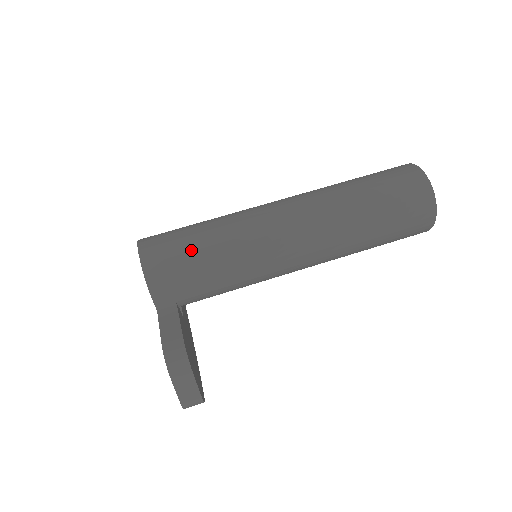
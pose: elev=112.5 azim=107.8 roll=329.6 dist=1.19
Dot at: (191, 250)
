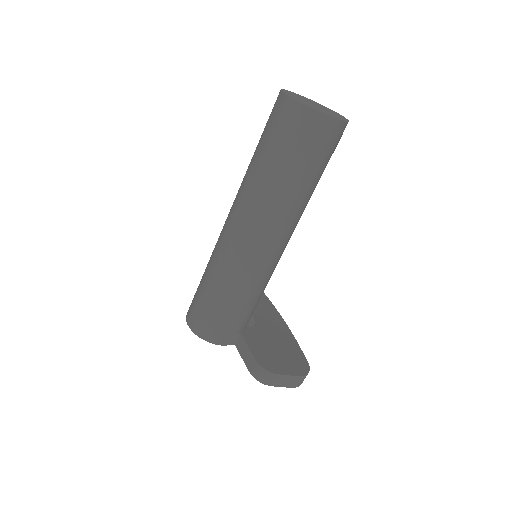
Dot at: (211, 306)
